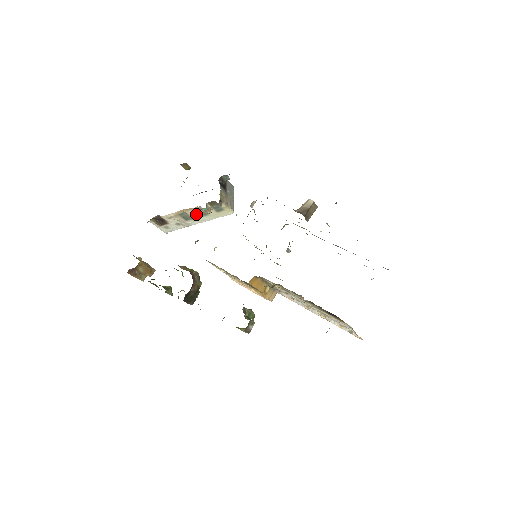
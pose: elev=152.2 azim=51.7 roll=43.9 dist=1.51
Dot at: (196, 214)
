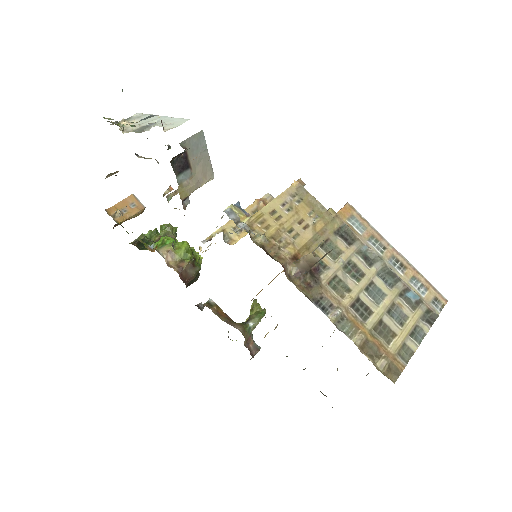
Dot at: occluded
